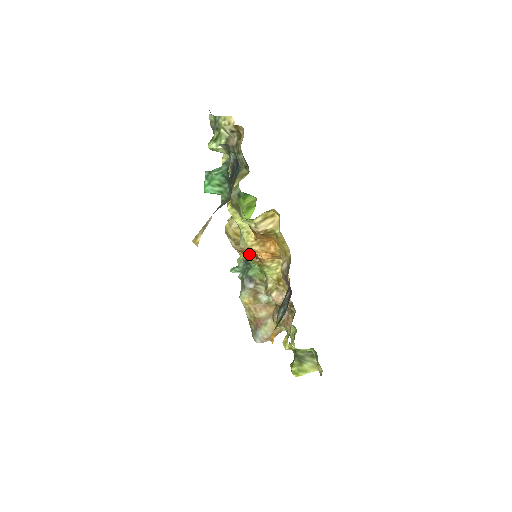
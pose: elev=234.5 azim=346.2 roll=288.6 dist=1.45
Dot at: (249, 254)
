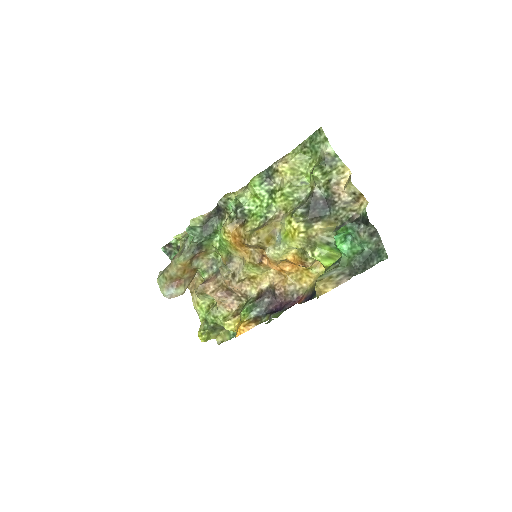
Dot at: (245, 247)
